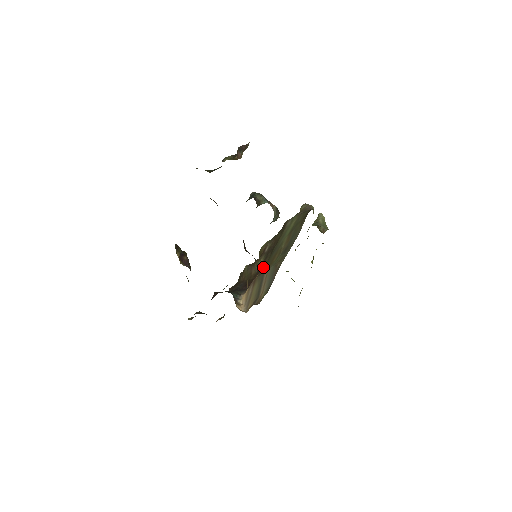
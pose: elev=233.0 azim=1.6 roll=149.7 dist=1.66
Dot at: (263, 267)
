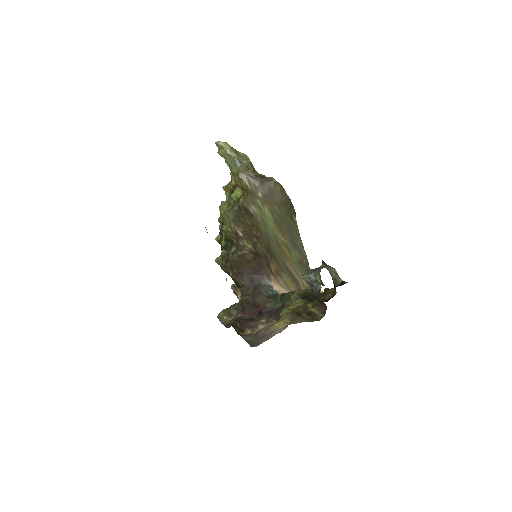
Dot at: (262, 253)
